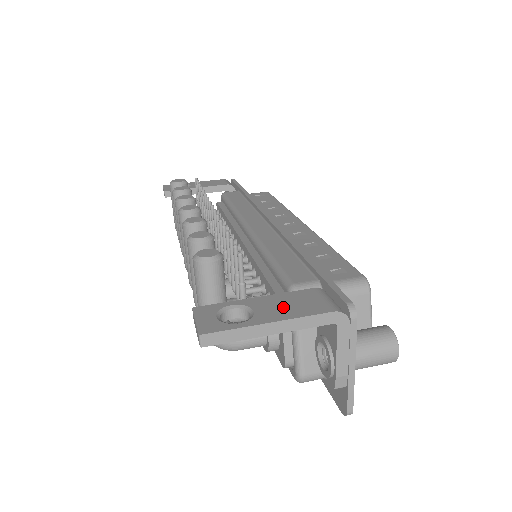
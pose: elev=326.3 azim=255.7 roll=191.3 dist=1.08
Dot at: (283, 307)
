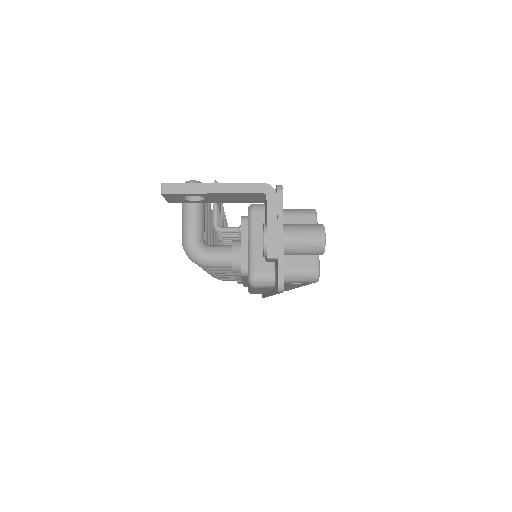
Dot at: occluded
